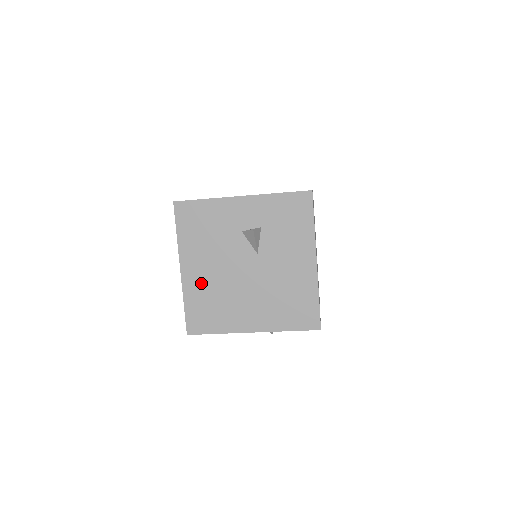
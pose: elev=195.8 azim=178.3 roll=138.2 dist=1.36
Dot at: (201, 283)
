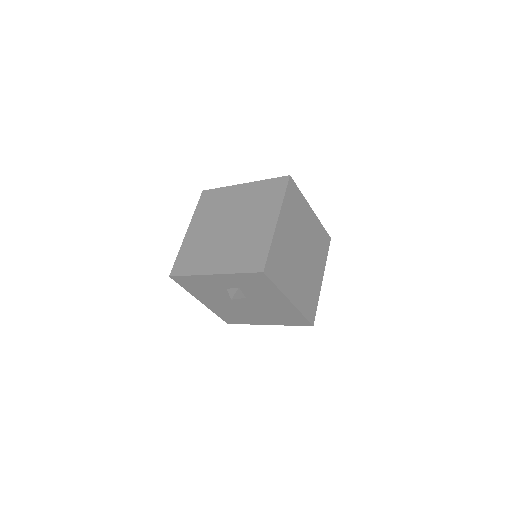
Dot at: (219, 307)
